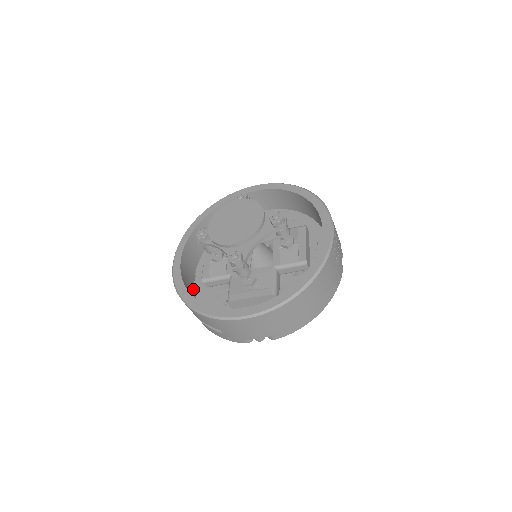
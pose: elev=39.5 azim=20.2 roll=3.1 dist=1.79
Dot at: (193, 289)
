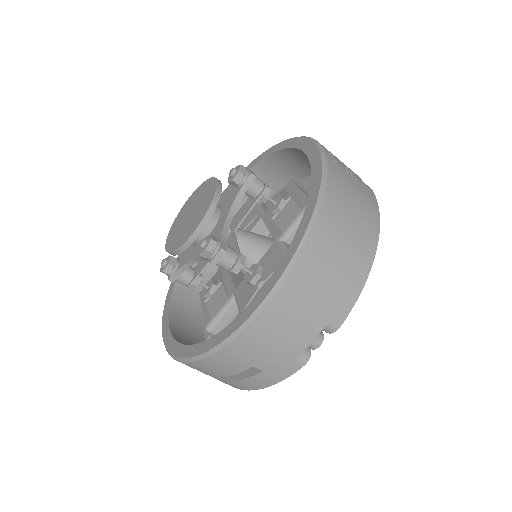
Dot at: occluded
